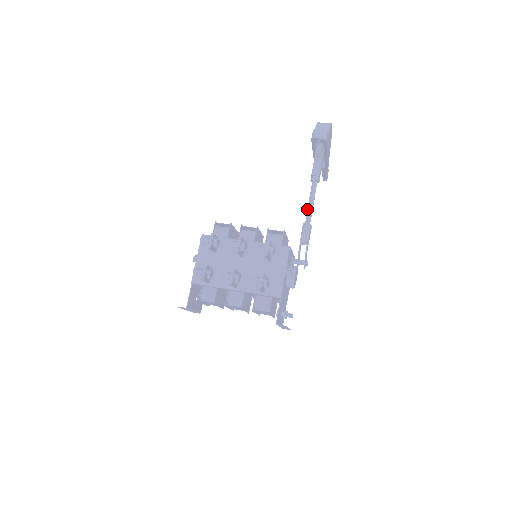
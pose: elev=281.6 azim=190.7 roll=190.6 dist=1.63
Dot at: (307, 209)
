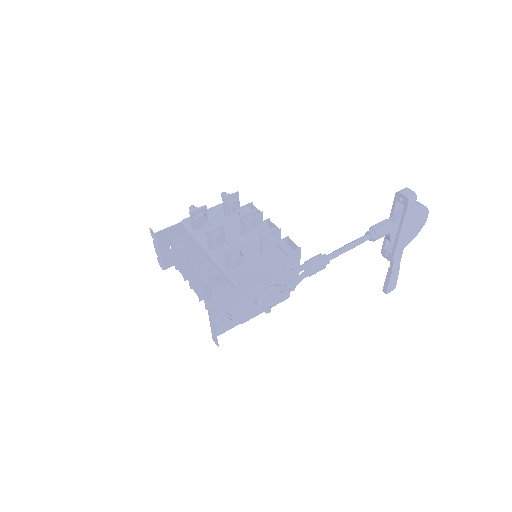
Dot at: (339, 248)
